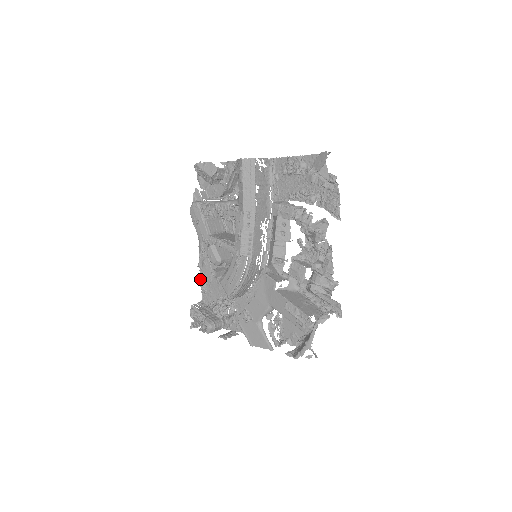
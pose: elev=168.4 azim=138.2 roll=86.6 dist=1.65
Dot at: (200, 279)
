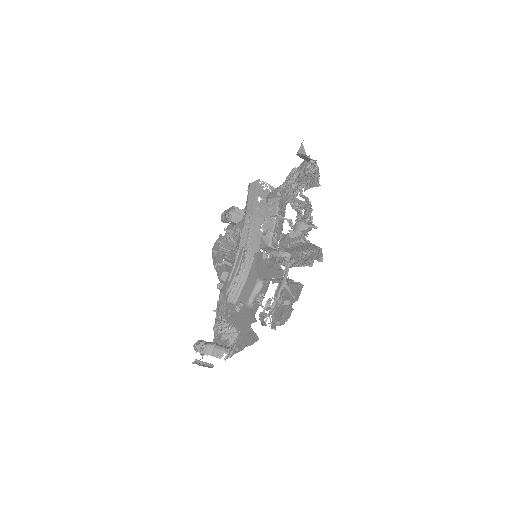
Dot at: occluded
